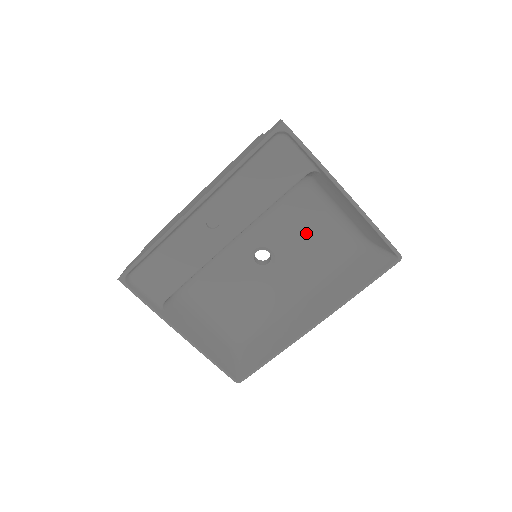
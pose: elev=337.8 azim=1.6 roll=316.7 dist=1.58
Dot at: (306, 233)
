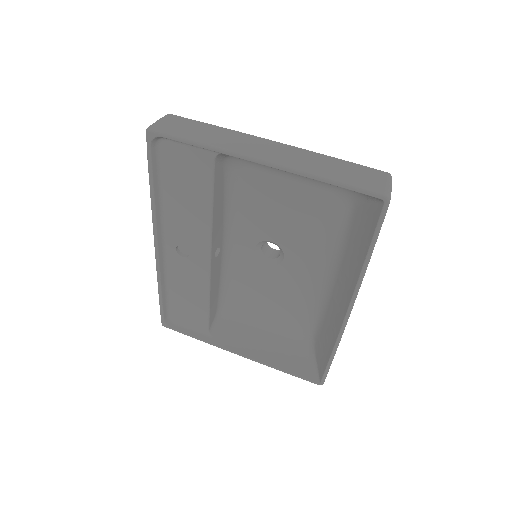
Dot at: (285, 210)
